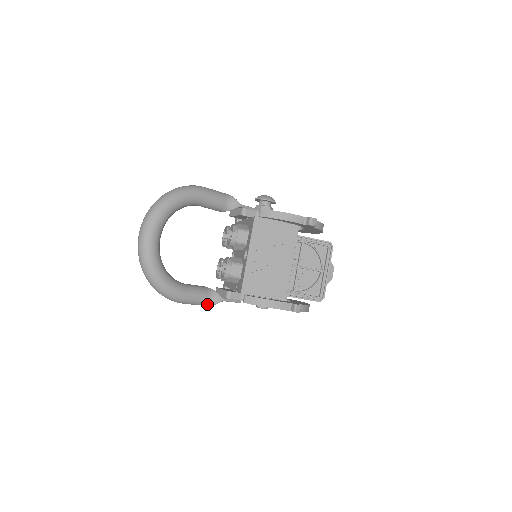
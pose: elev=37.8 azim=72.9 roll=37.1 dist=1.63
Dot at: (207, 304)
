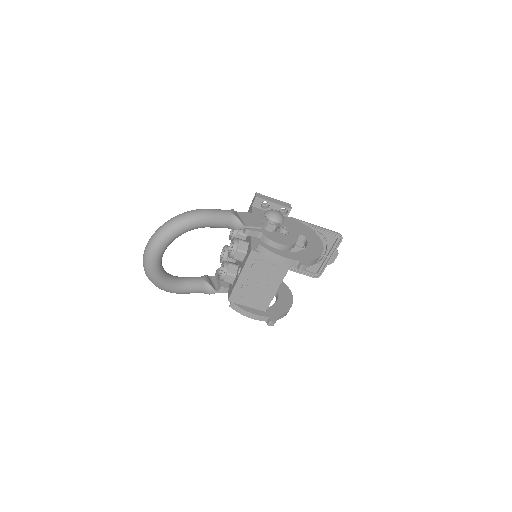
Dot at: occluded
